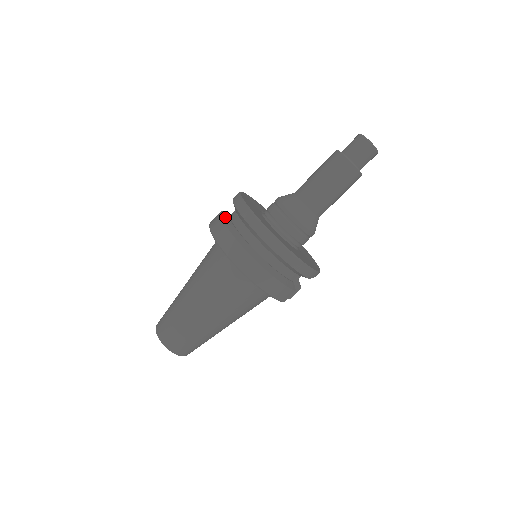
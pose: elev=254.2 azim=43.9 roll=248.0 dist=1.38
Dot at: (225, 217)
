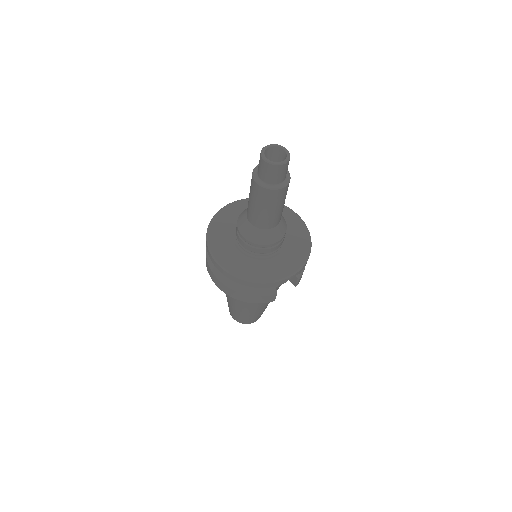
Dot at: occluded
